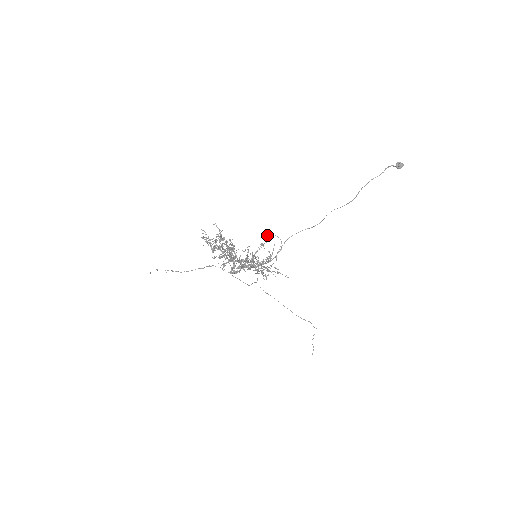
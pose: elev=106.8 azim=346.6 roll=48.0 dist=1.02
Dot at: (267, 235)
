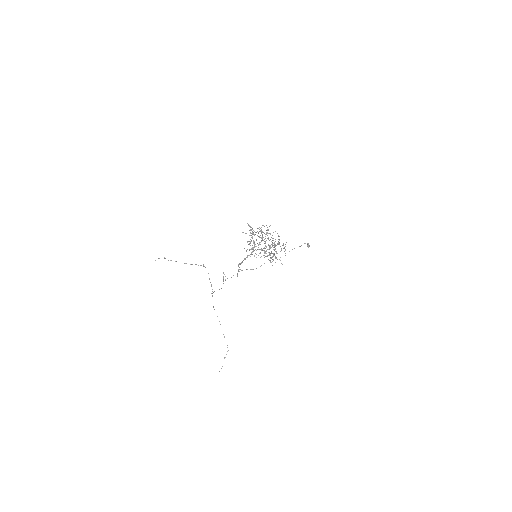
Dot at: (265, 245)
